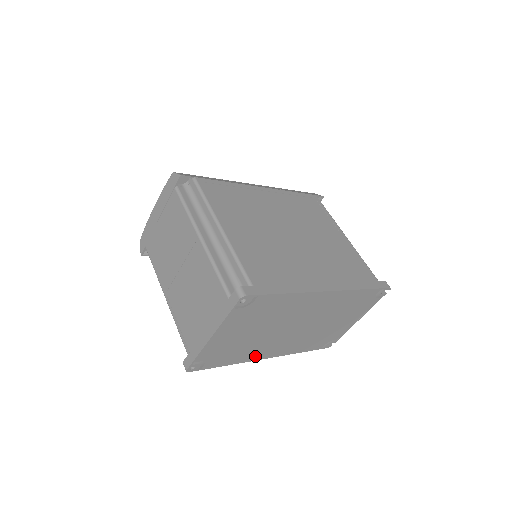
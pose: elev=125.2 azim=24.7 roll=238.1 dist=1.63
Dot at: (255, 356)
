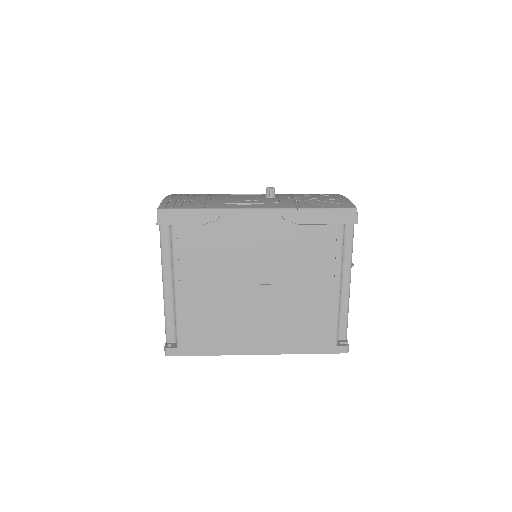
Dot at: occluded
